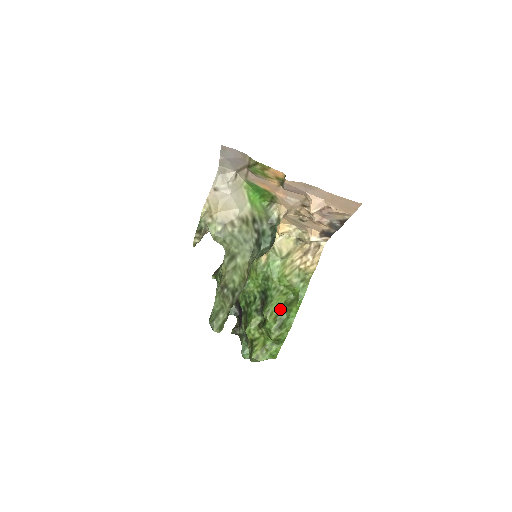
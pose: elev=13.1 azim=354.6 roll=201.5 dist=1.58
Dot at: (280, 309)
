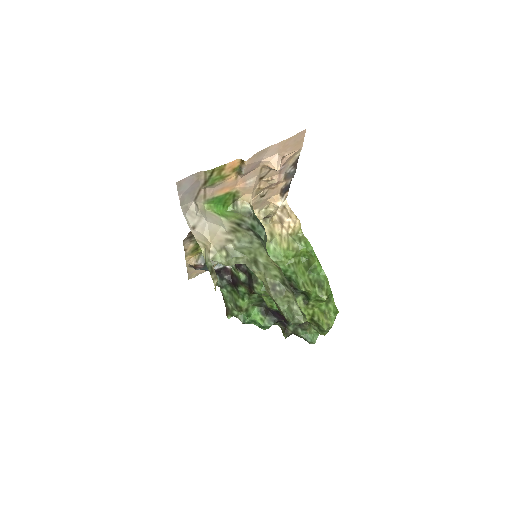
Dot at: (307, 275)
